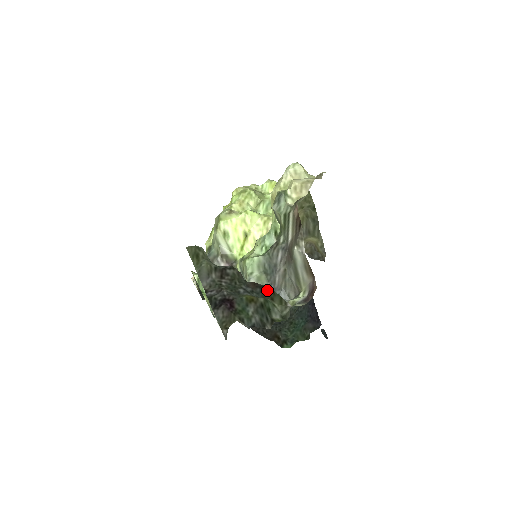
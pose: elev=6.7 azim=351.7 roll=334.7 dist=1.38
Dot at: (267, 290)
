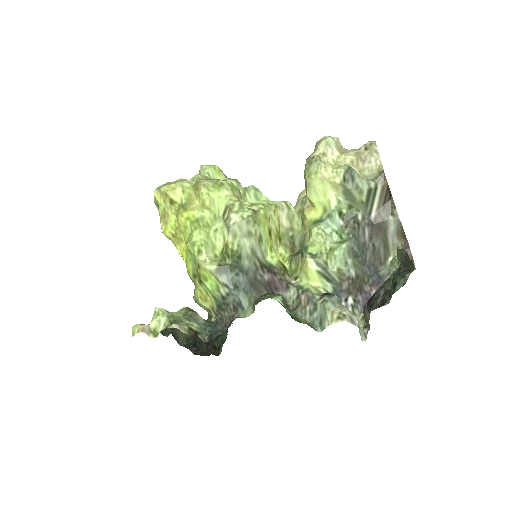
Dot at: (411, 263)
